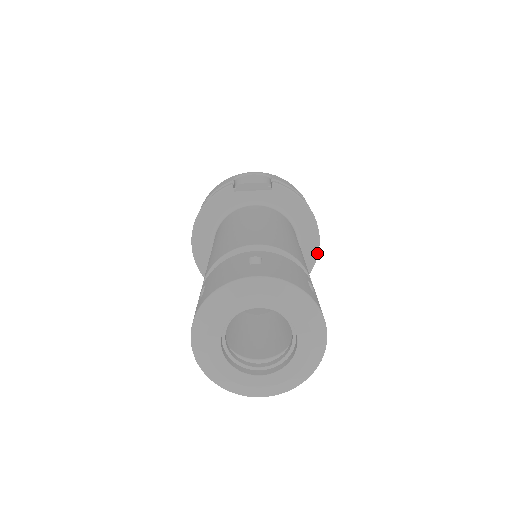
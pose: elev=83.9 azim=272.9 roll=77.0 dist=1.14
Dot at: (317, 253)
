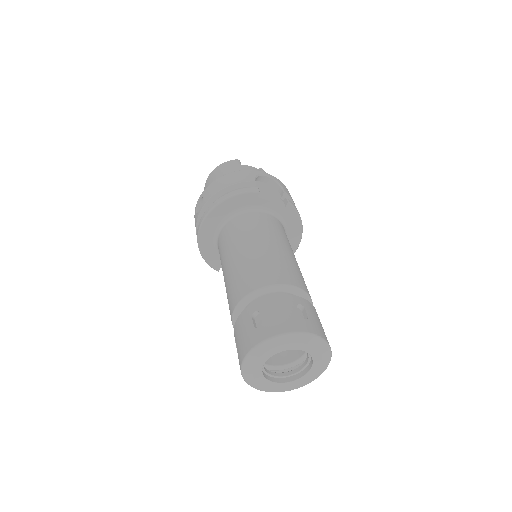
Dot at: occluded
